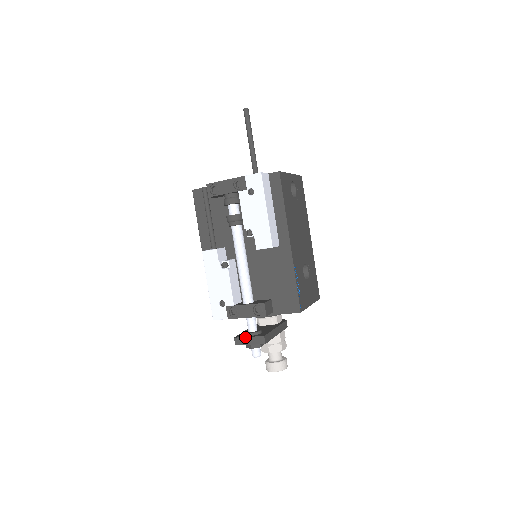
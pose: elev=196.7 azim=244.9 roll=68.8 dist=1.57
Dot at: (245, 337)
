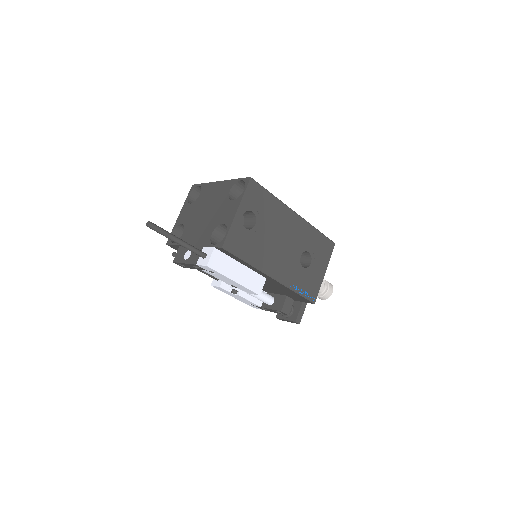
Dot at: (283, 319)
